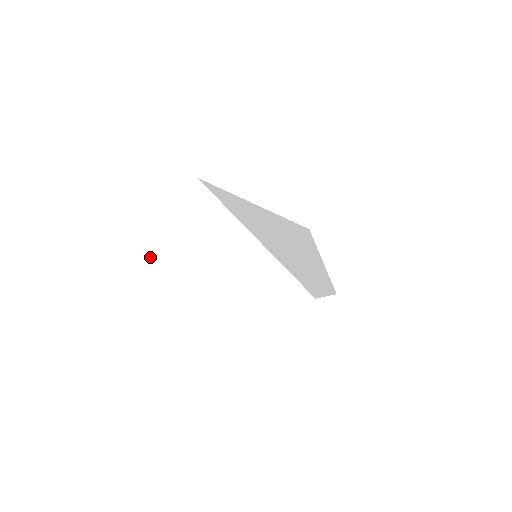
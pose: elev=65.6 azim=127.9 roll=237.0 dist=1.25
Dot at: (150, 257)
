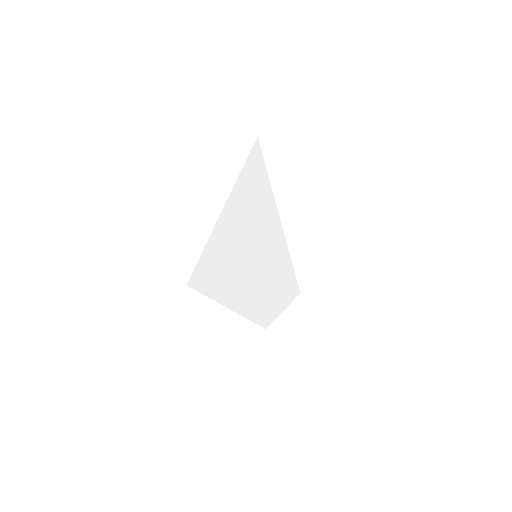
Dot at: (279, 169)
